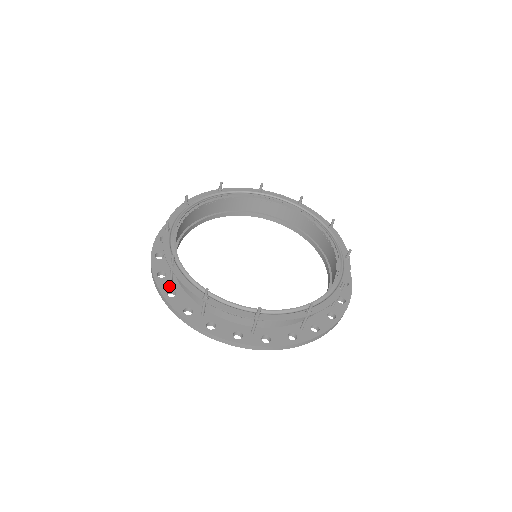
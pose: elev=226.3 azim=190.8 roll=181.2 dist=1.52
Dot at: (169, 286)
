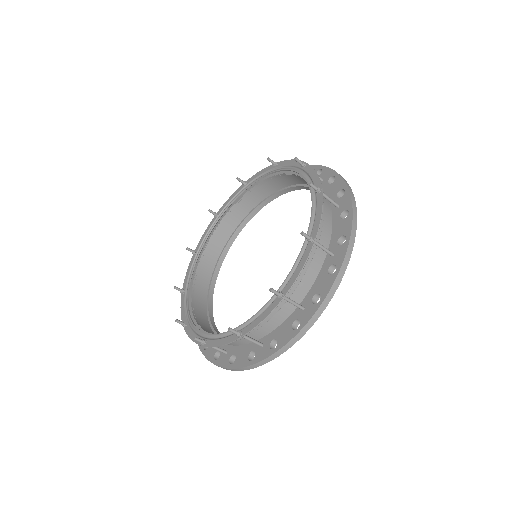
Dot at: (227, 357)
